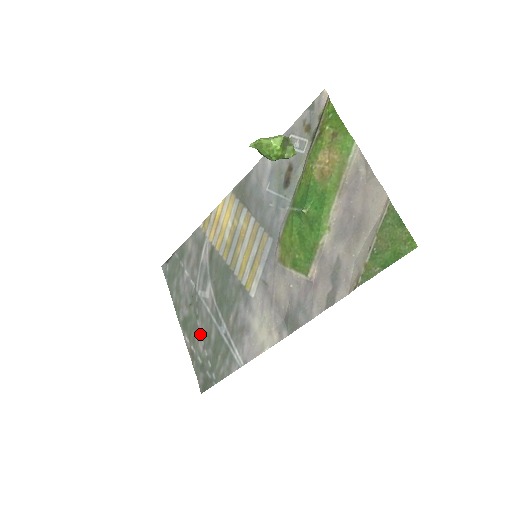
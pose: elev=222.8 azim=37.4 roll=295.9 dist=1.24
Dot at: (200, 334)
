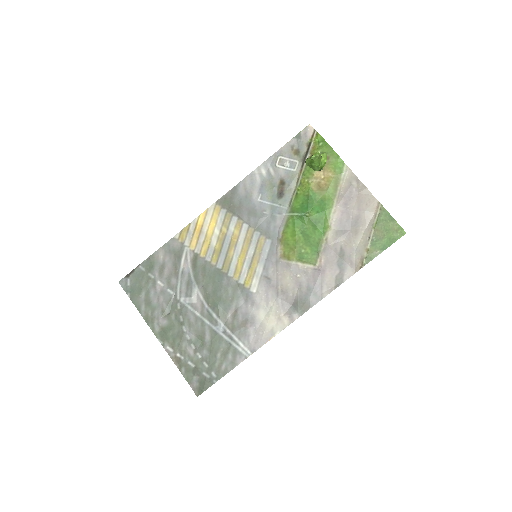
Dot at: (188, 339)
